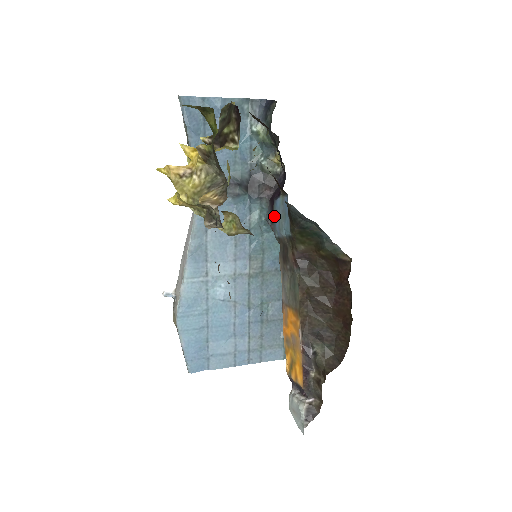
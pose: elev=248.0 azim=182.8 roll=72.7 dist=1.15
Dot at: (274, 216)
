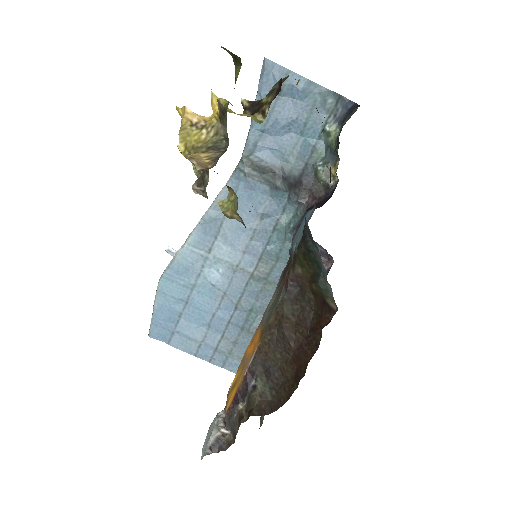
Dot at: (299, 227)
